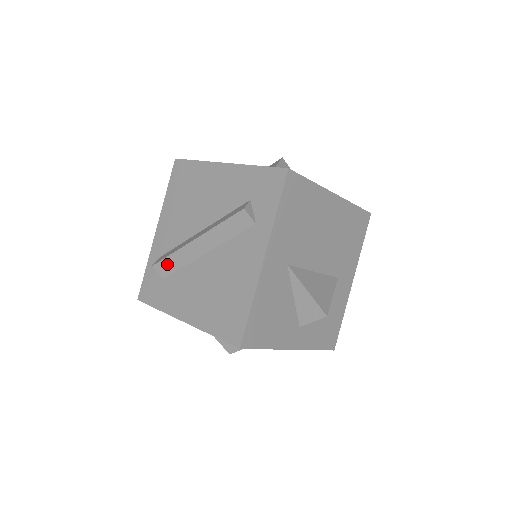
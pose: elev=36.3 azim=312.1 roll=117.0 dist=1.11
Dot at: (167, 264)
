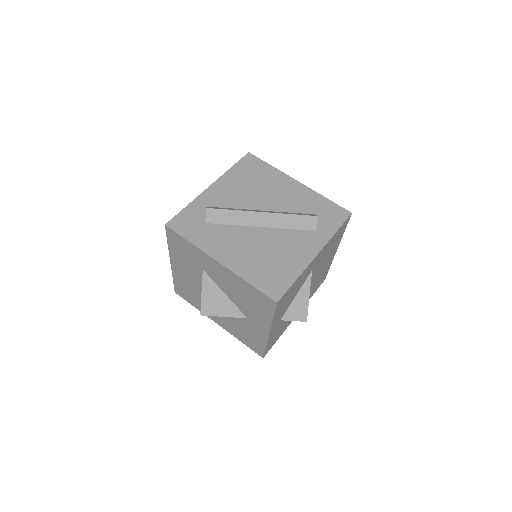
Dot at: (221, 215)
